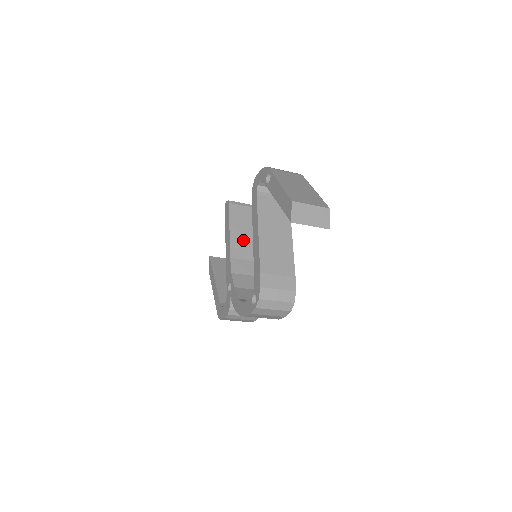
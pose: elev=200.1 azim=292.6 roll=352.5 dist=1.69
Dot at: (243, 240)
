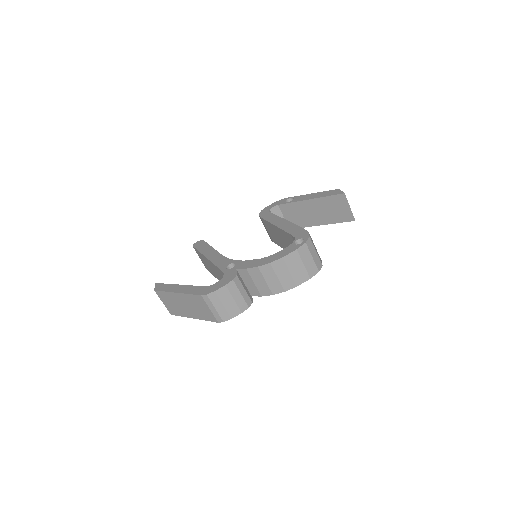
Dot at: occluded
